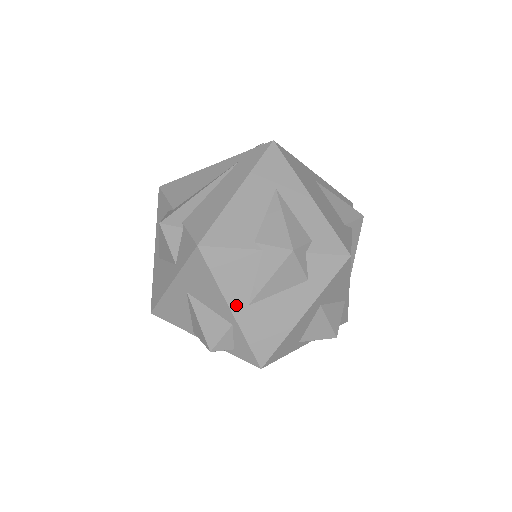
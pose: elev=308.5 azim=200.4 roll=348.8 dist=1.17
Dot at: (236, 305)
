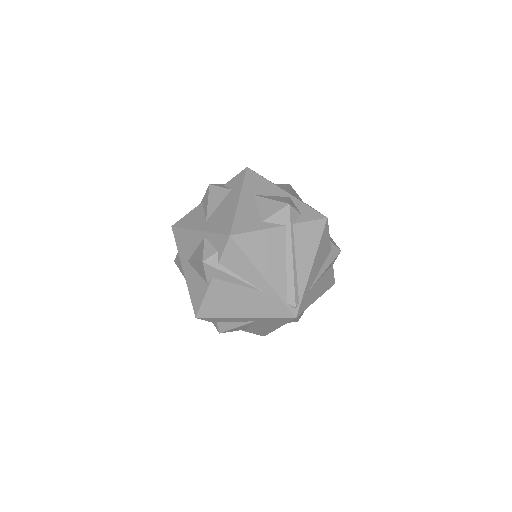
Dot at: (200, 227)
